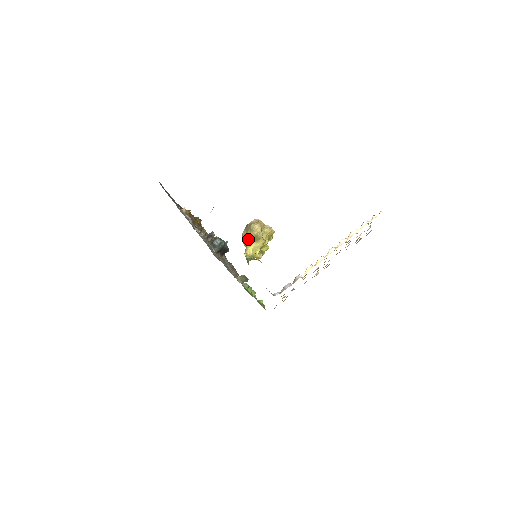
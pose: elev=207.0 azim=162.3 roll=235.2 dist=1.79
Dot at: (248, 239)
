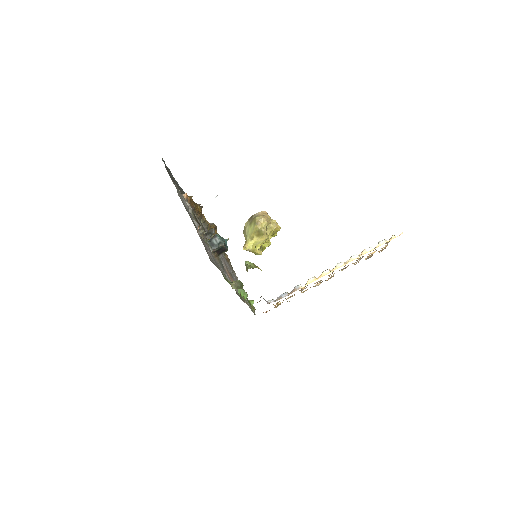
Dot at: (250, 232)
